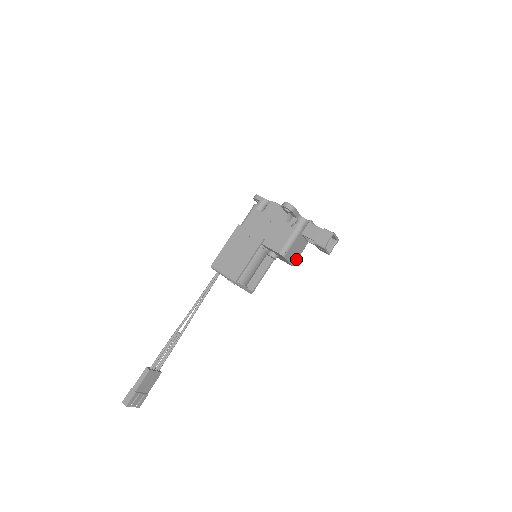
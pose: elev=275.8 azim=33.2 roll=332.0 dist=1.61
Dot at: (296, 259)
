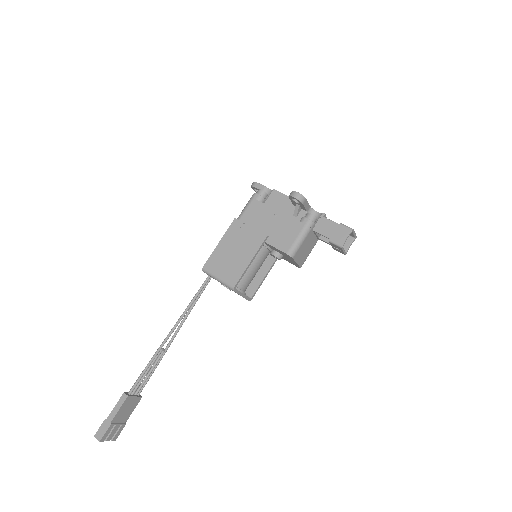
Dot at: (304, 260)
